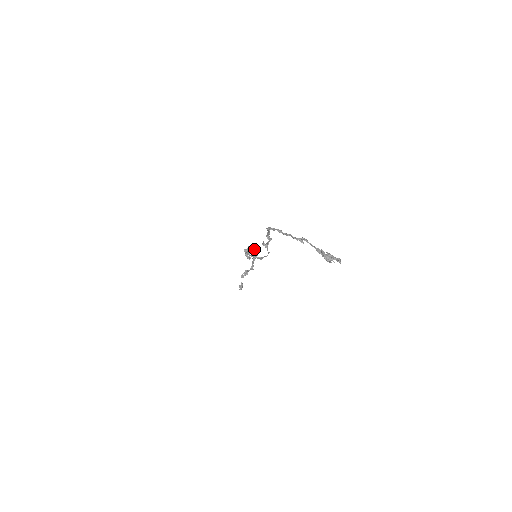
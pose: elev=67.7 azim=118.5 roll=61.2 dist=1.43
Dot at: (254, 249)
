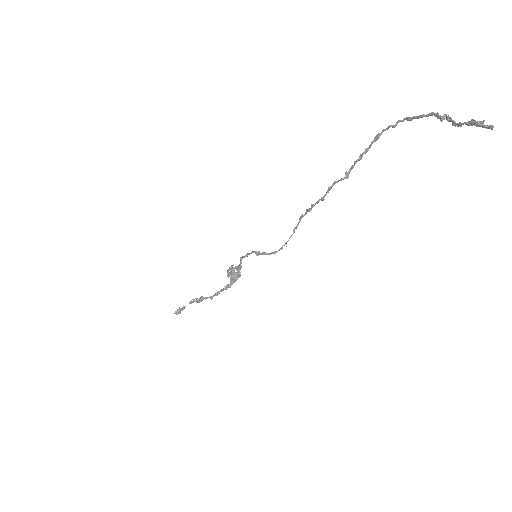
Dot at: (237, 277)
